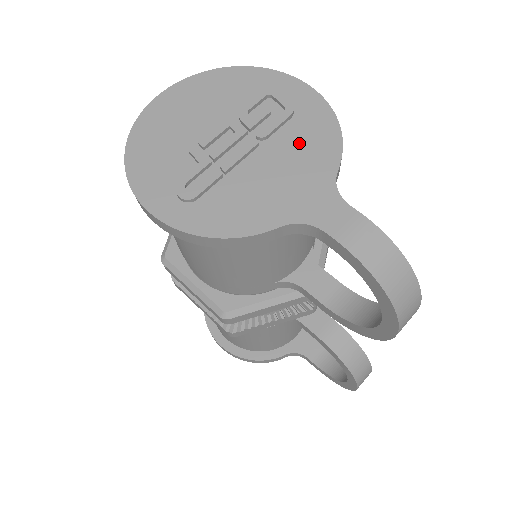
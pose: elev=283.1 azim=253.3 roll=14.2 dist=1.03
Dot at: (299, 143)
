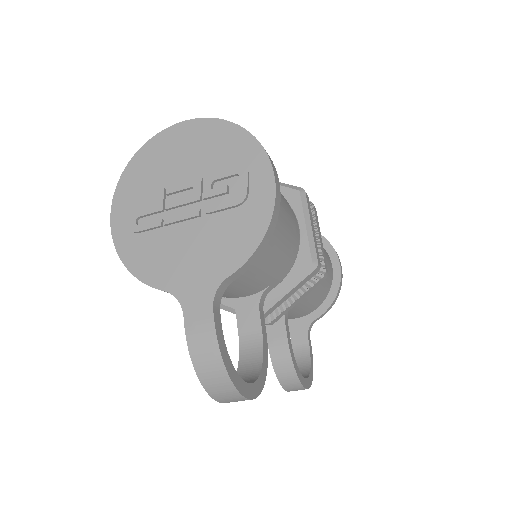
Dot at: (225, 233)
